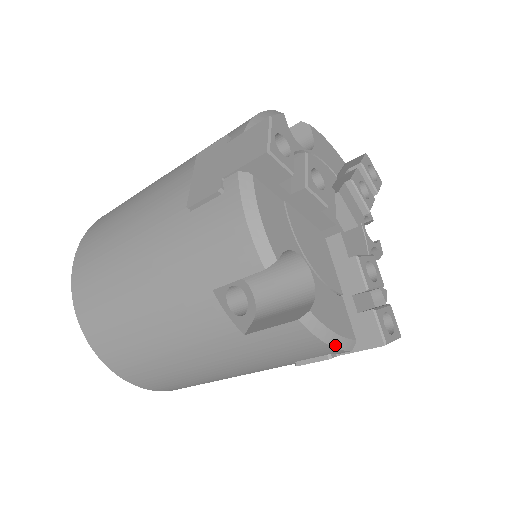
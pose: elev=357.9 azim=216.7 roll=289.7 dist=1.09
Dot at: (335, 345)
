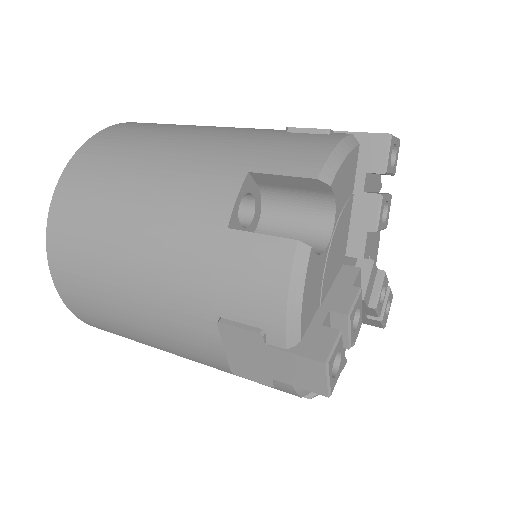
Dot at: (289, 312)
